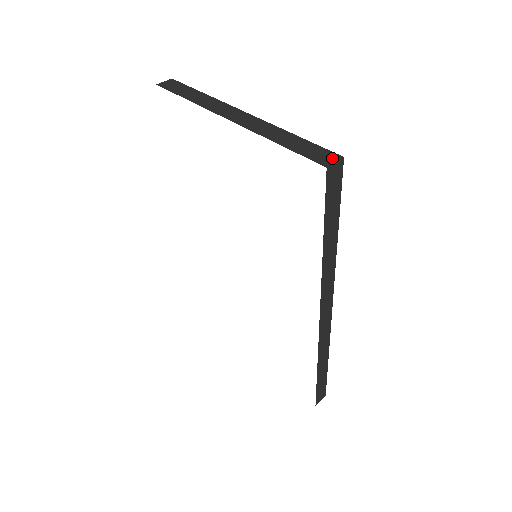
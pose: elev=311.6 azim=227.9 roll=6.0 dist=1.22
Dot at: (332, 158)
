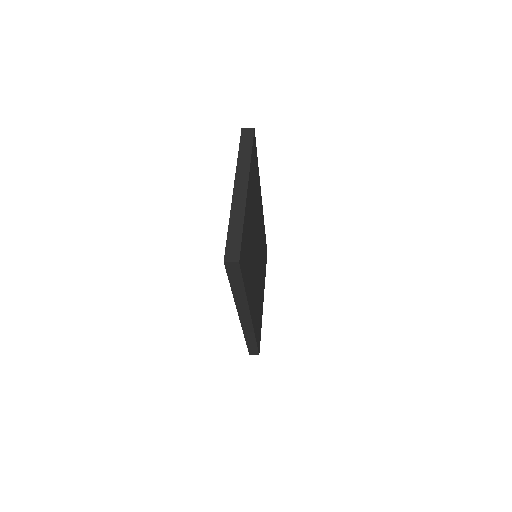
Dot at: (234, 258)
